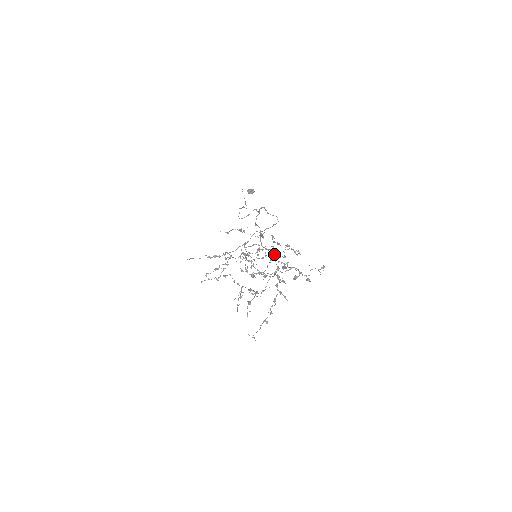
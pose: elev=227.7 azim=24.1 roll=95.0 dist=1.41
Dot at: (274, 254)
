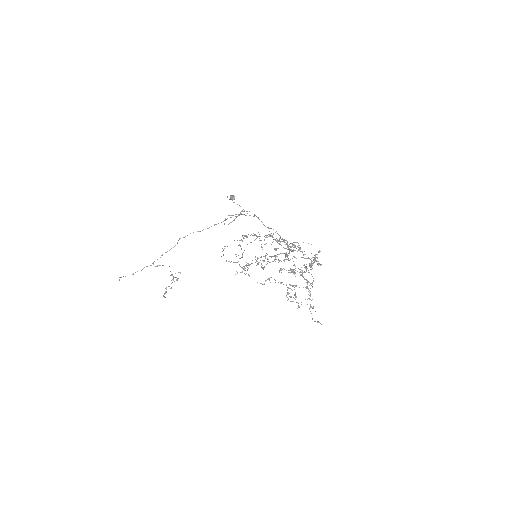
Dot at: (294, 250)
